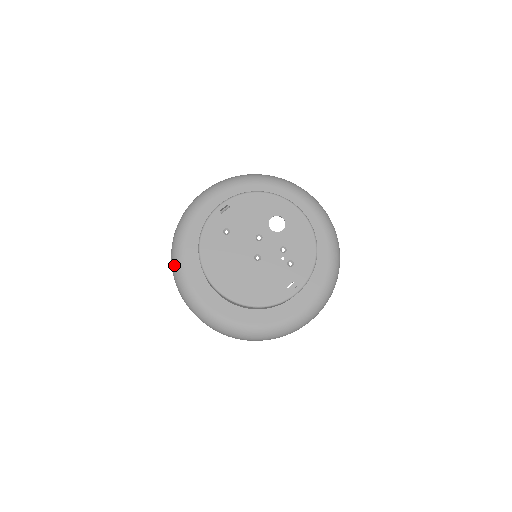
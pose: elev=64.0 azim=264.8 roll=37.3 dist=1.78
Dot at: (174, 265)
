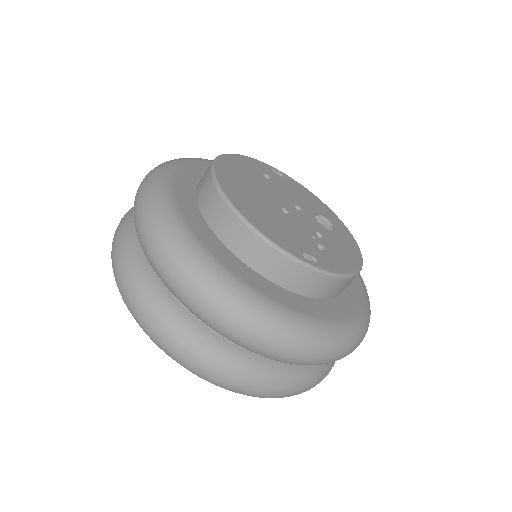
Dot at: (170, 160)
